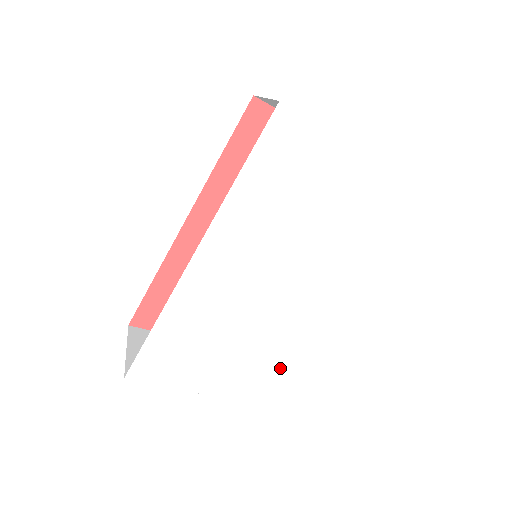
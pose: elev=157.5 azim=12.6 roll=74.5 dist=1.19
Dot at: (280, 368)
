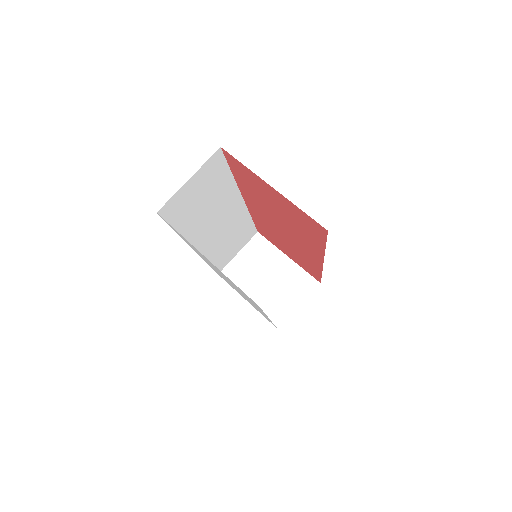
Dot at: (275, 326)
